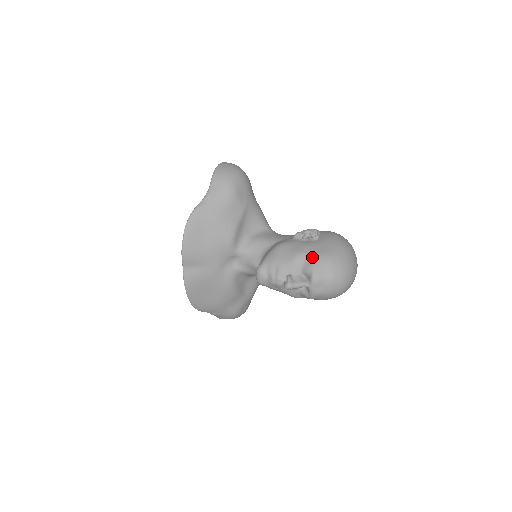
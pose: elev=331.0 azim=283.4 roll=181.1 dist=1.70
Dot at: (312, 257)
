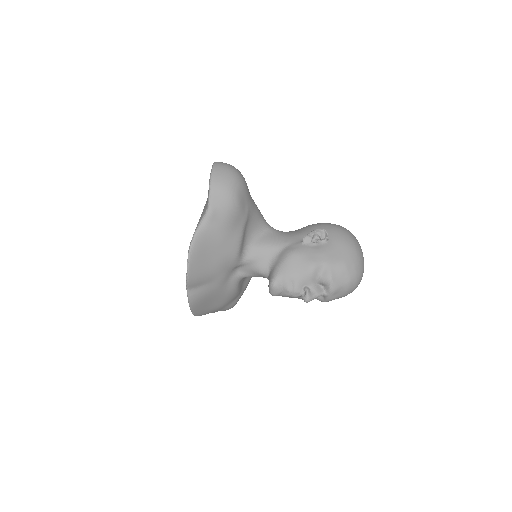
Dot at: (328, 267)
